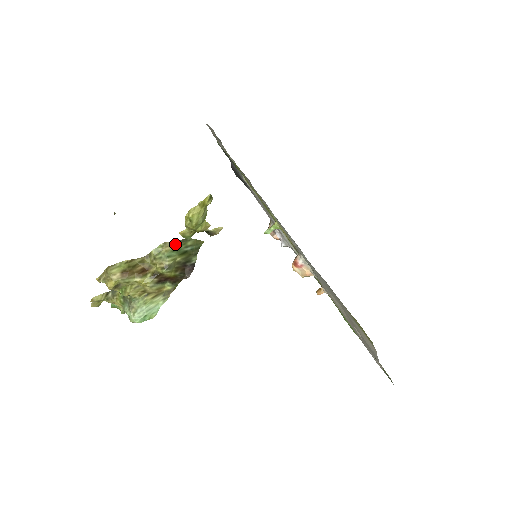
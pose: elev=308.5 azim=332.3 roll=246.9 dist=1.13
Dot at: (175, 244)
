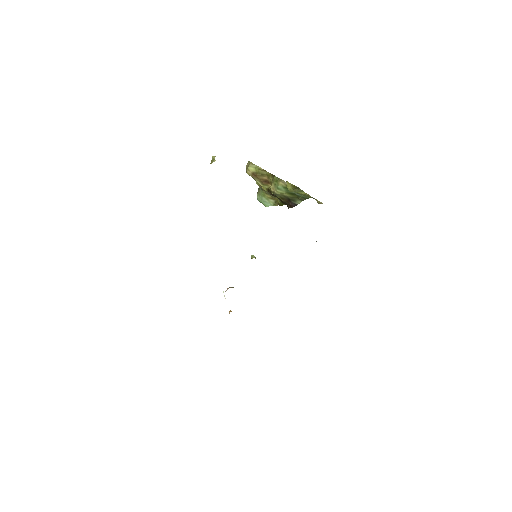
Dot at: occluded
